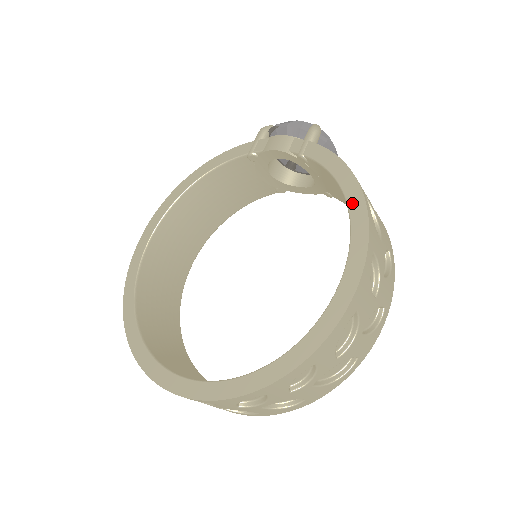
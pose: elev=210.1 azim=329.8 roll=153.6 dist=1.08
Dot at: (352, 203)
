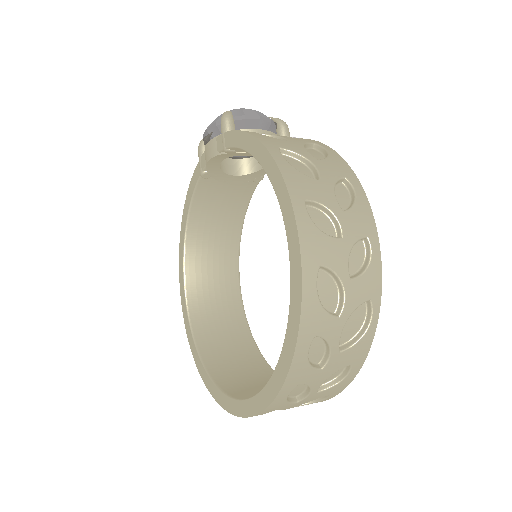
Dot at: (267, 168)
